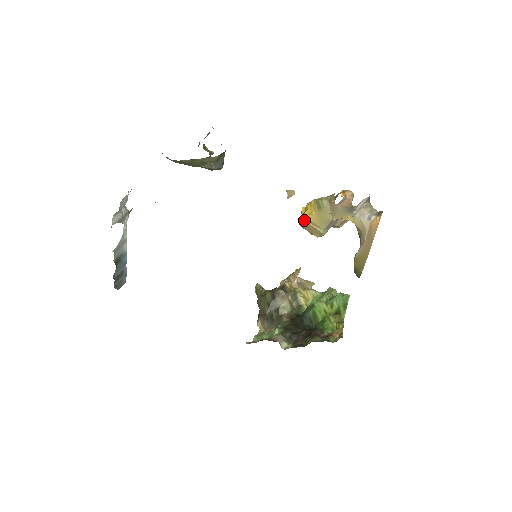
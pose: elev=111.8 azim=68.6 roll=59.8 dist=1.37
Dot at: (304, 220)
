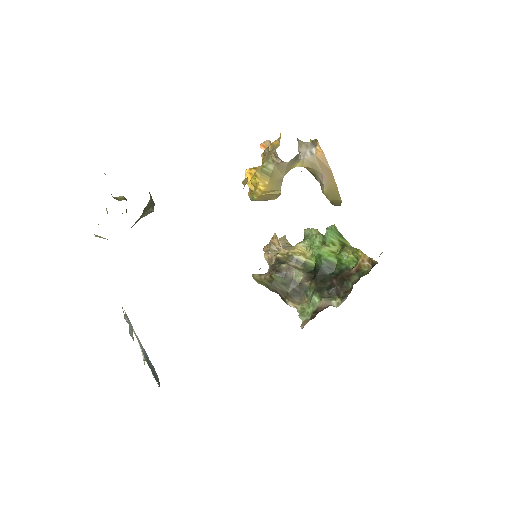
Dot at: (261, 194)
